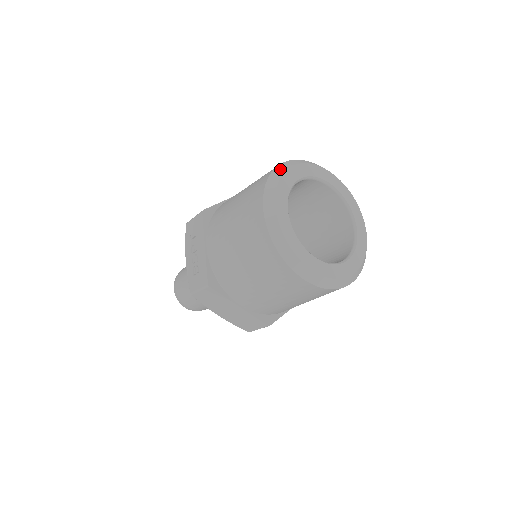
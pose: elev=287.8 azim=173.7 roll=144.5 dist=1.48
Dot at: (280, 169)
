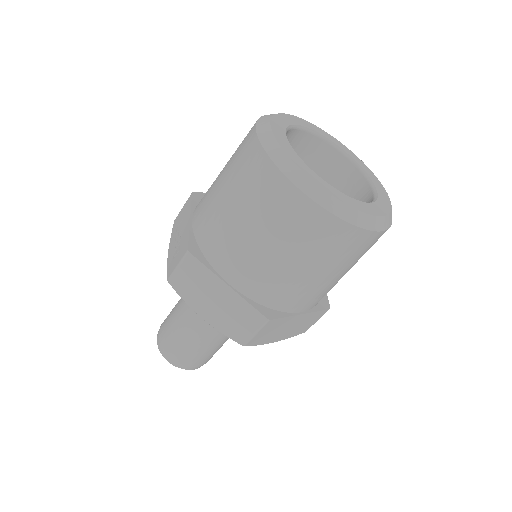
Dot at: occluded
